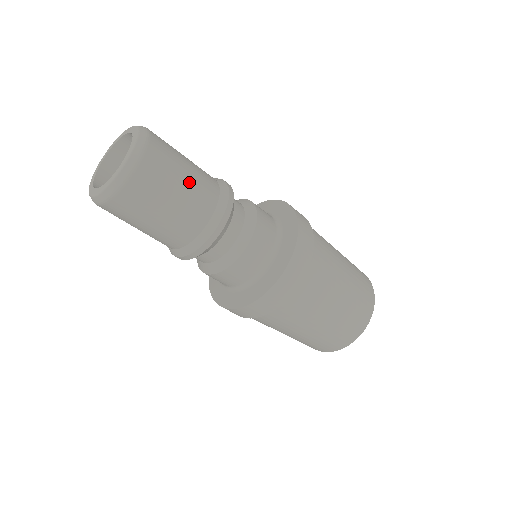
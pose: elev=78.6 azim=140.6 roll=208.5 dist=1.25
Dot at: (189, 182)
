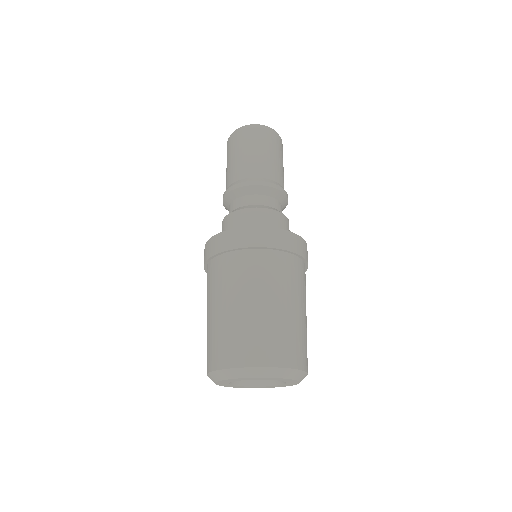
Dot at: (275, 160)
